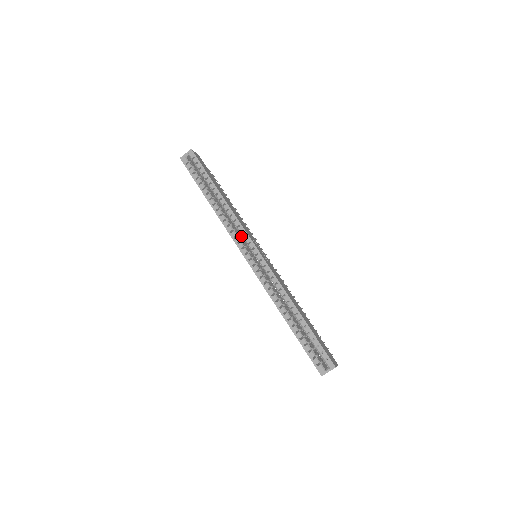
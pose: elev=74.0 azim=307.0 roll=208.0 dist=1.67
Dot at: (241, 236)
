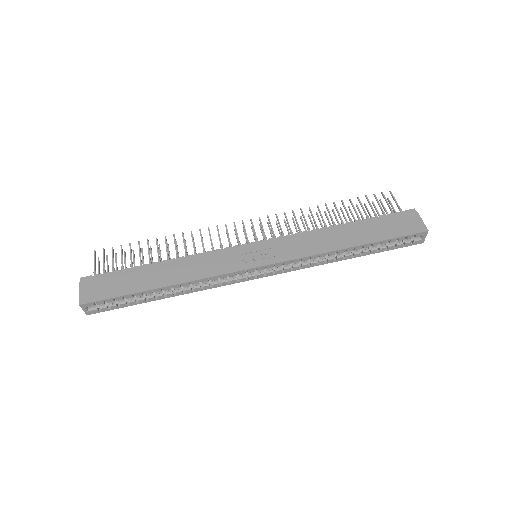
Dot at: occluded
